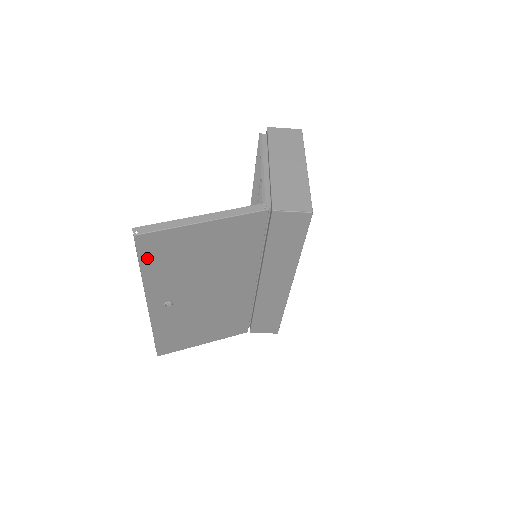
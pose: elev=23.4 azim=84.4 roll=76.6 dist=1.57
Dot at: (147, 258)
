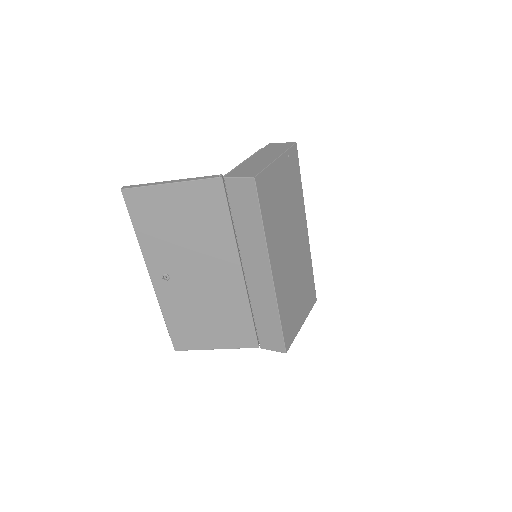
Dot at: (136, 216)
